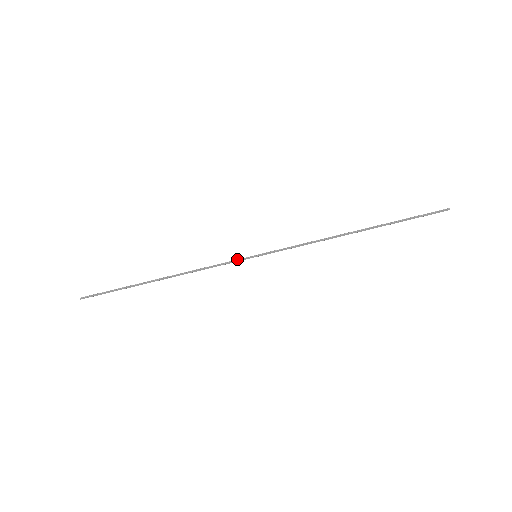
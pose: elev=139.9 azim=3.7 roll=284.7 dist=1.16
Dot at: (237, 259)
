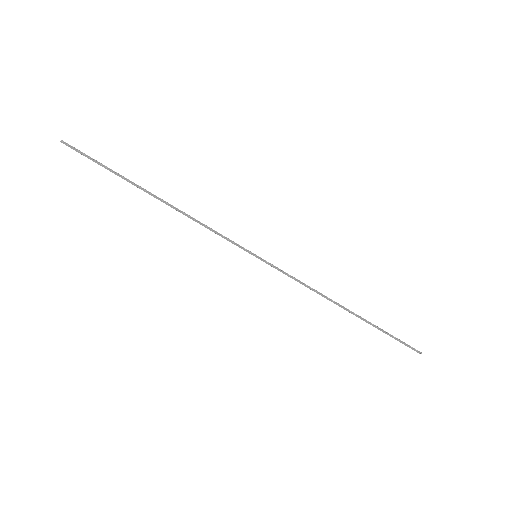
Dot at: occluded
